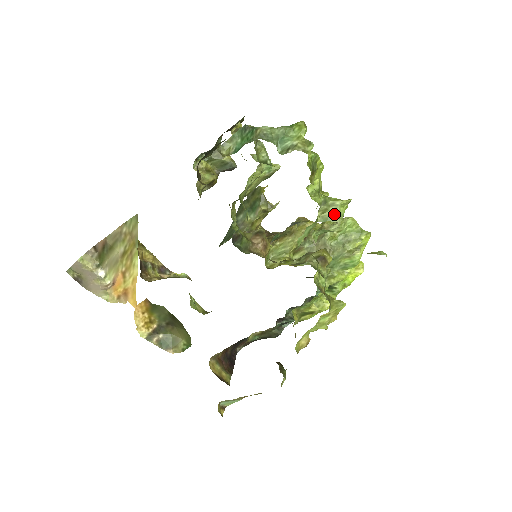
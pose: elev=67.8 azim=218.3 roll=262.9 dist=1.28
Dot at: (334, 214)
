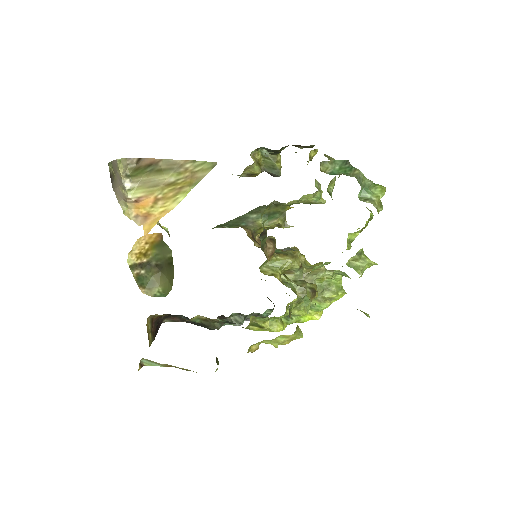
Dot at: (360, 266)
